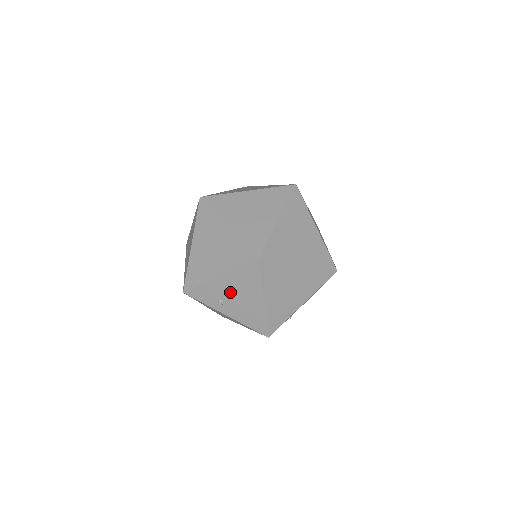
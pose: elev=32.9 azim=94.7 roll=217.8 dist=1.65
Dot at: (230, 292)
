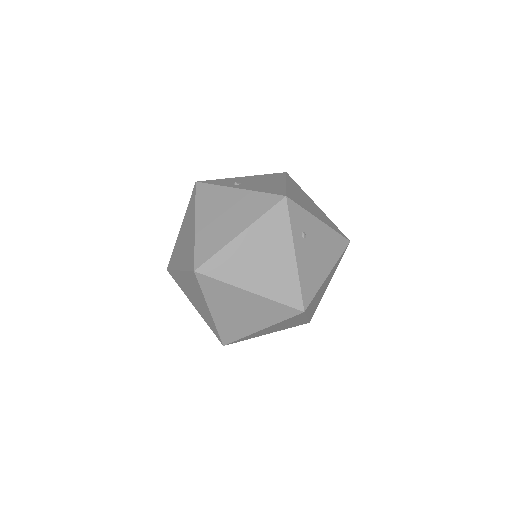
Dot at: (251, 181)
